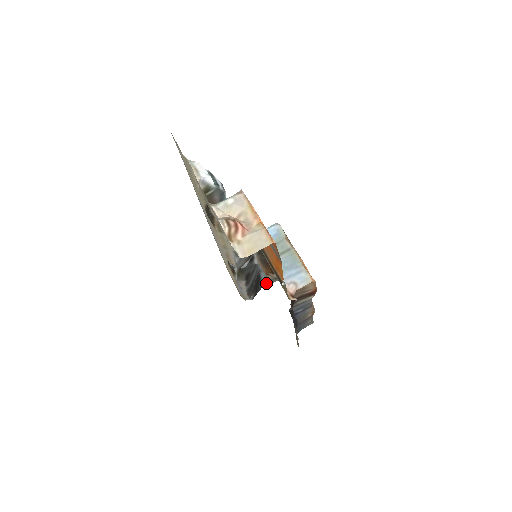
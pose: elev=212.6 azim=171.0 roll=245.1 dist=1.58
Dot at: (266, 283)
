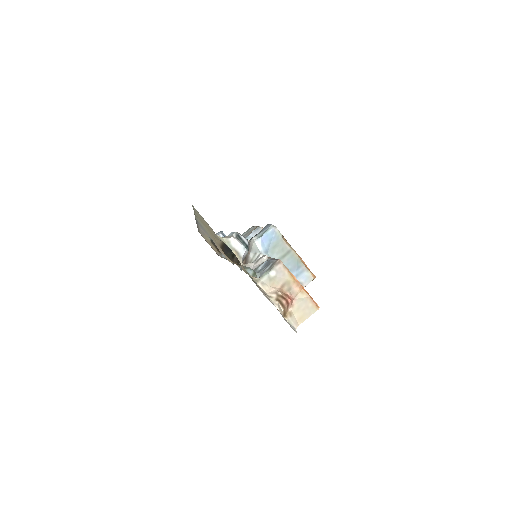
Dot at: occluded
